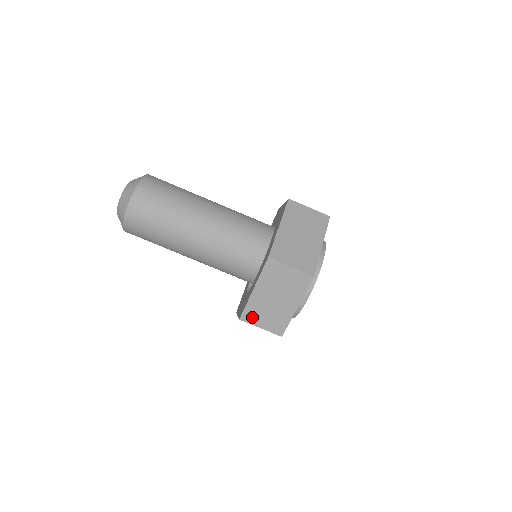
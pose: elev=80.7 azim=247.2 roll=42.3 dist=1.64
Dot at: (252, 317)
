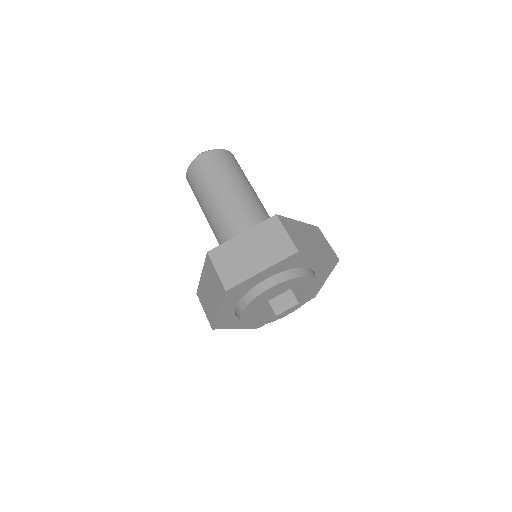
Dot at: (219, 256)
